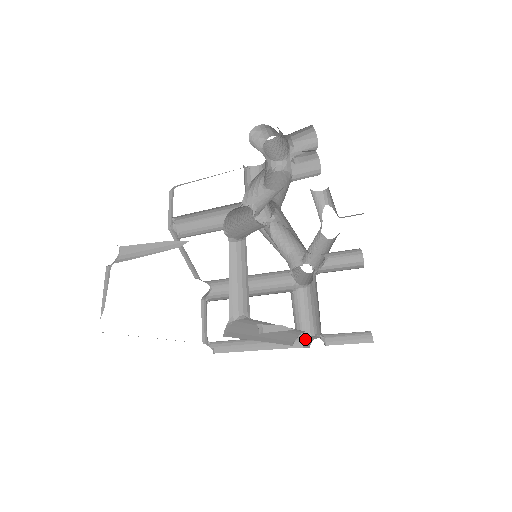
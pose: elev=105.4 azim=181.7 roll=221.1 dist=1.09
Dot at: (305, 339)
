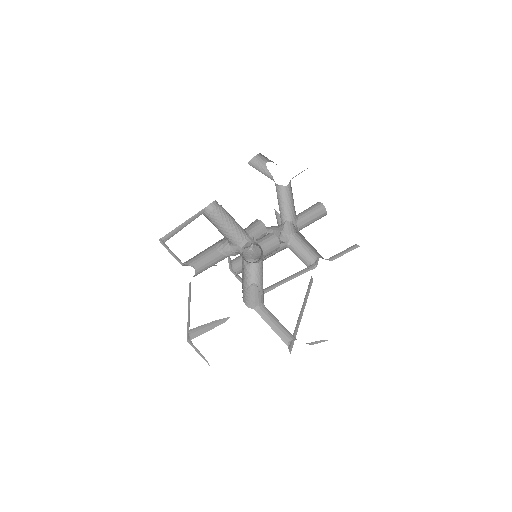
Dot at: (315, 263)
